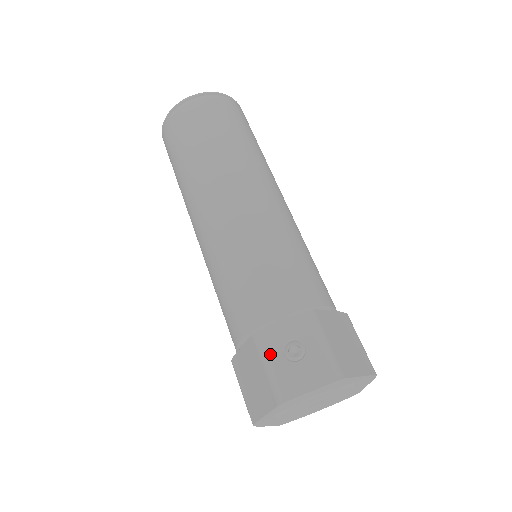
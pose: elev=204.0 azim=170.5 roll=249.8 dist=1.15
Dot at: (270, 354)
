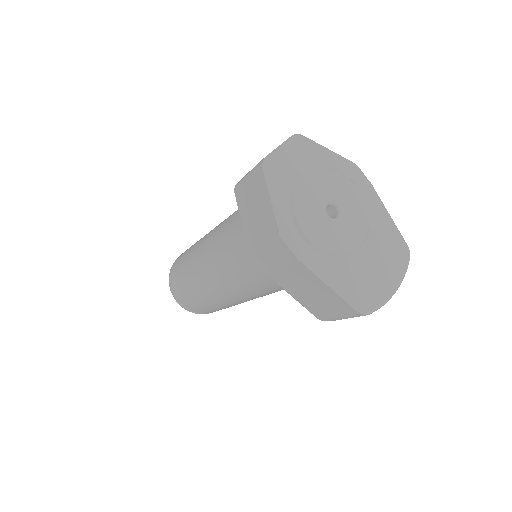
Dot at: (246, 174)
